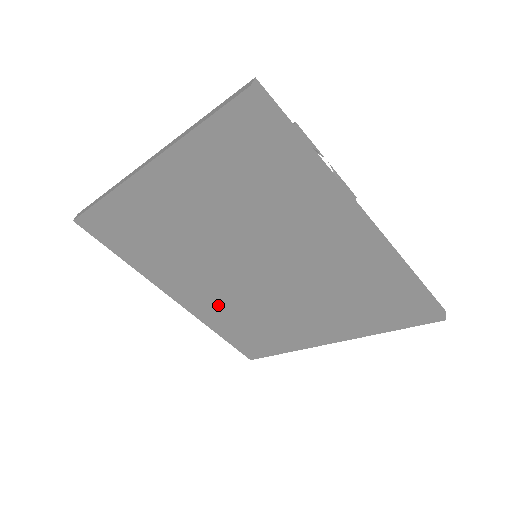
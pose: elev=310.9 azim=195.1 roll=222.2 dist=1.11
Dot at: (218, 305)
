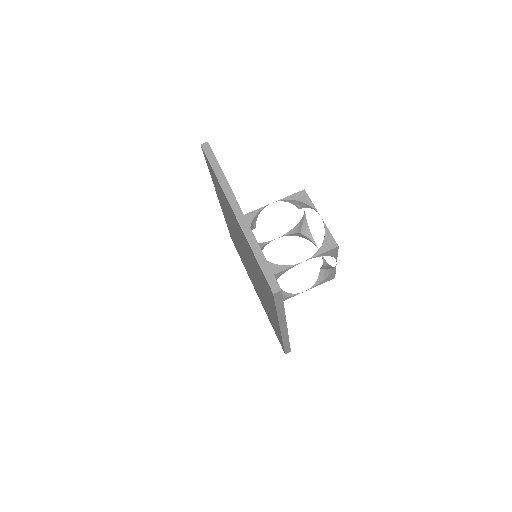
Dot at: (231, 229)
